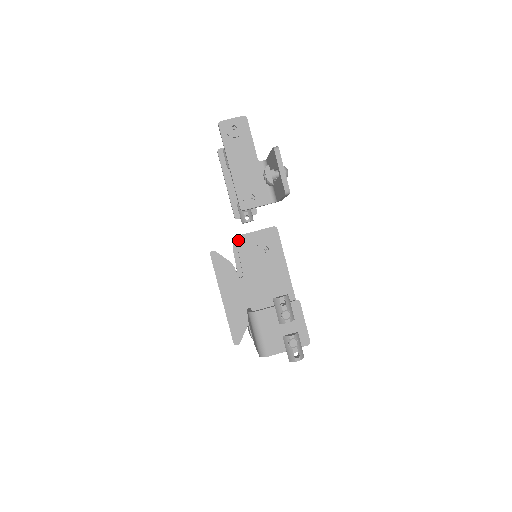
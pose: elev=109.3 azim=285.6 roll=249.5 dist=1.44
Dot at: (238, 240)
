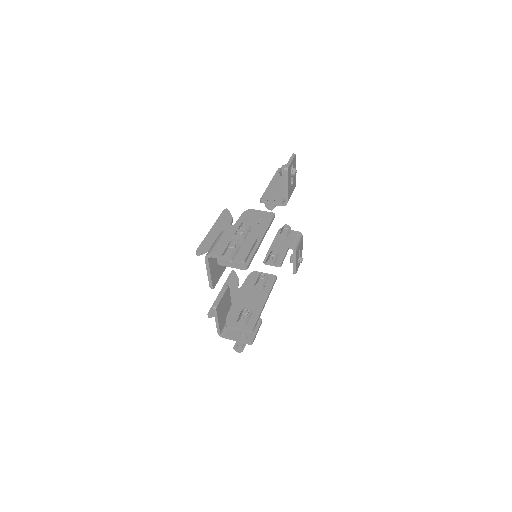
Dot at: (246, 212)
